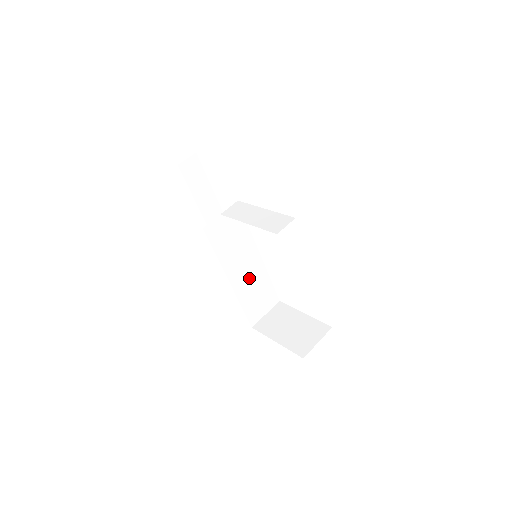
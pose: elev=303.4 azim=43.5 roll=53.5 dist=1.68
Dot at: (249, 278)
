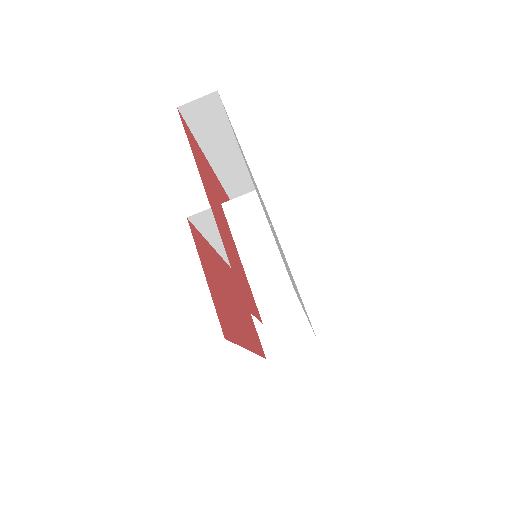
Dot at: occluded
